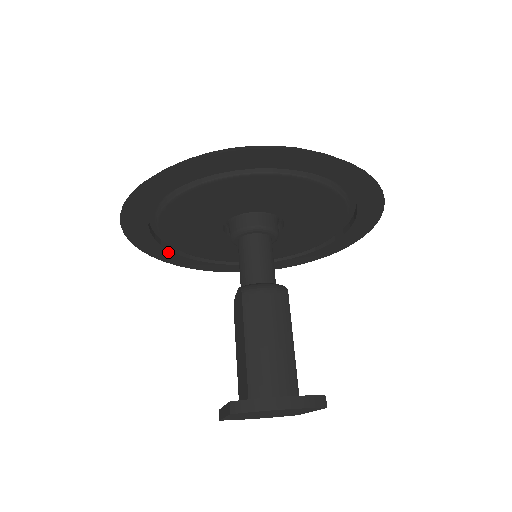
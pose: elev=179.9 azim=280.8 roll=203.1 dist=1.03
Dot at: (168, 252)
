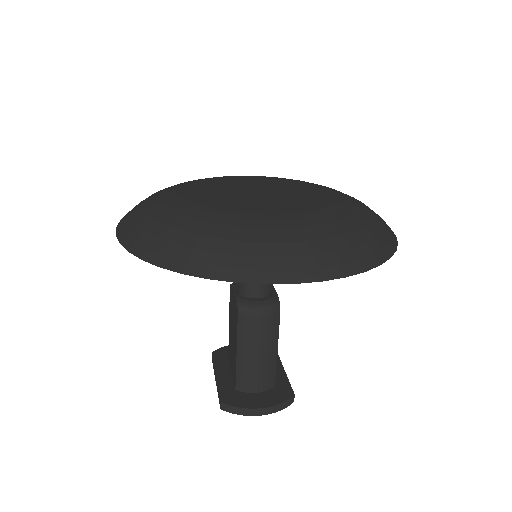
Dot at: occluded
